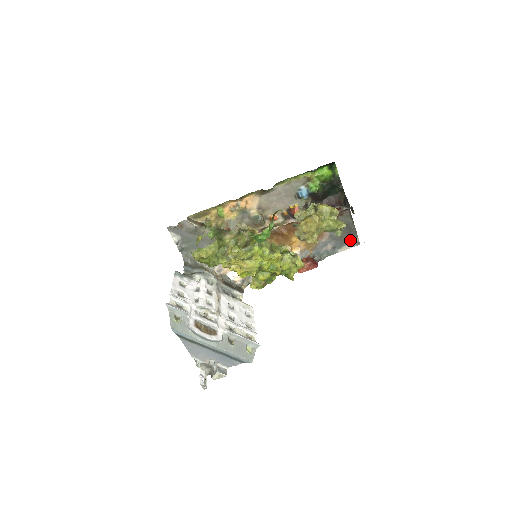
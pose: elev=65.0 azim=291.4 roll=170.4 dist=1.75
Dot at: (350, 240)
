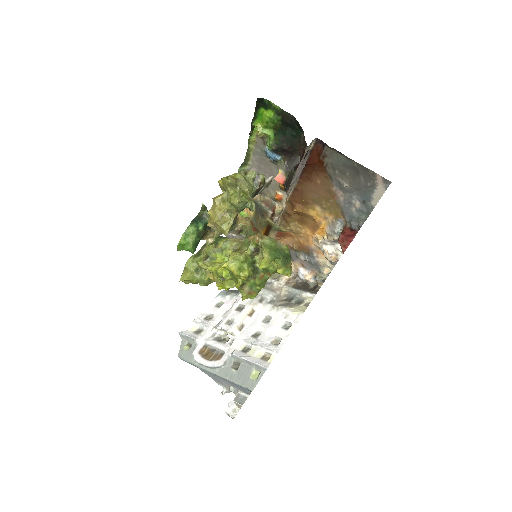
Dot at: (372, 182)
